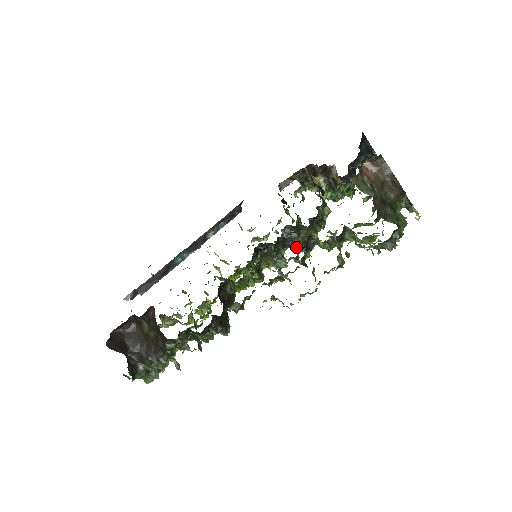
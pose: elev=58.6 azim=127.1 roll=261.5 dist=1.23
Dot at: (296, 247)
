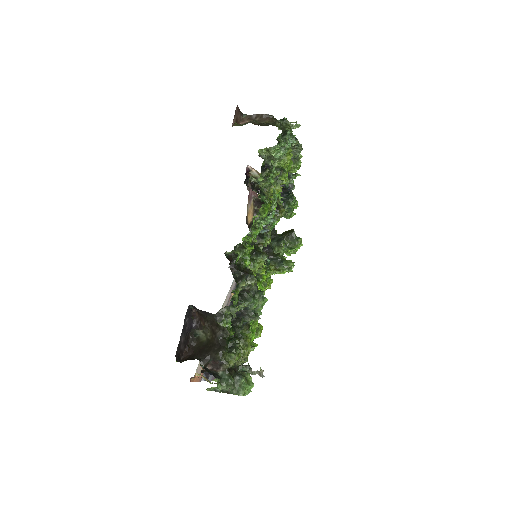
Dot at: (289, 248)
